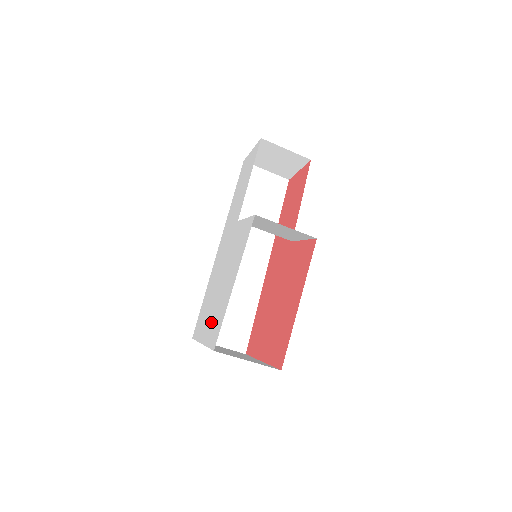
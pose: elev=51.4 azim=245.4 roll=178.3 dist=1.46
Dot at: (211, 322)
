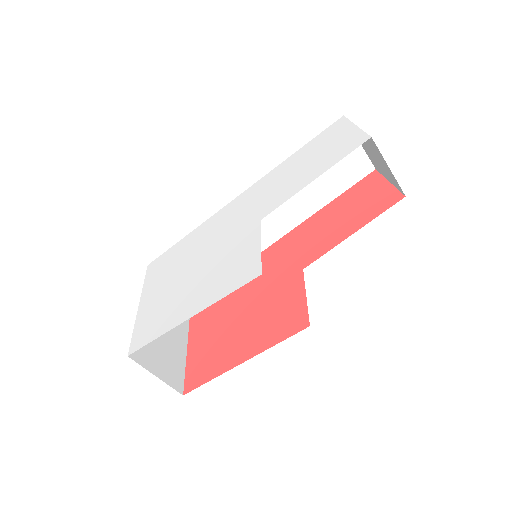
Dot at: (156, 304)
